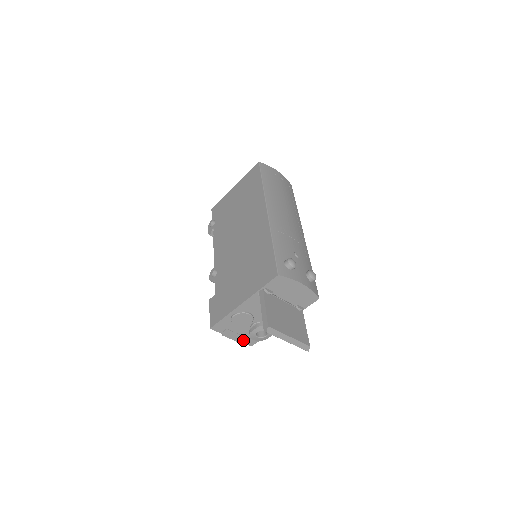
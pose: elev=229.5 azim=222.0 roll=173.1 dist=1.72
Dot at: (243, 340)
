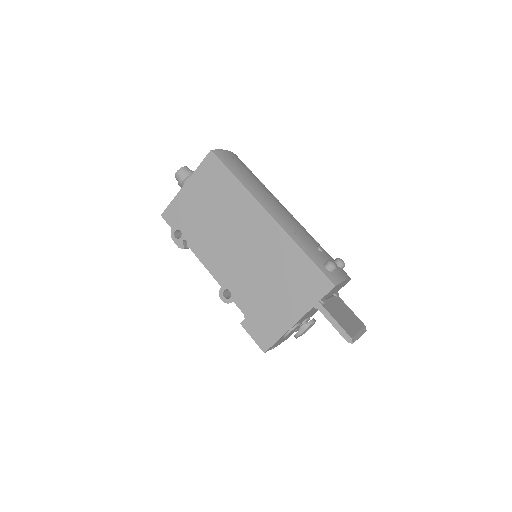
Dot at: occluded
